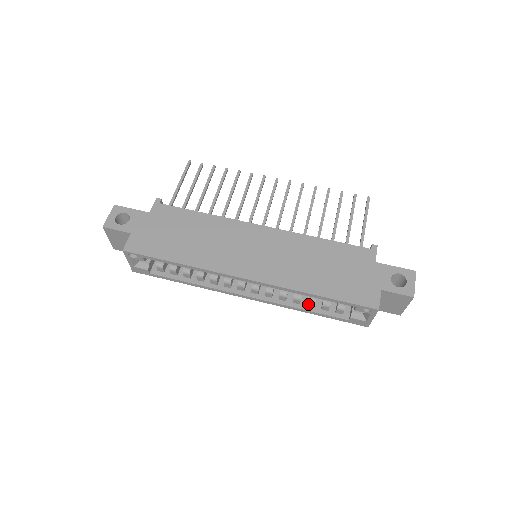
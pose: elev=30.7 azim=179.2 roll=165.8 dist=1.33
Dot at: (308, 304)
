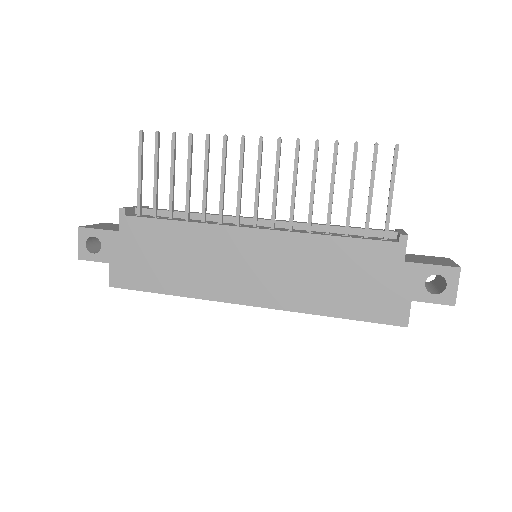
Dot at: occluded
